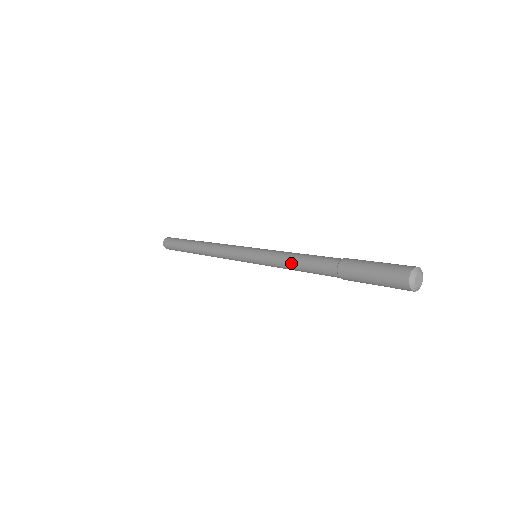
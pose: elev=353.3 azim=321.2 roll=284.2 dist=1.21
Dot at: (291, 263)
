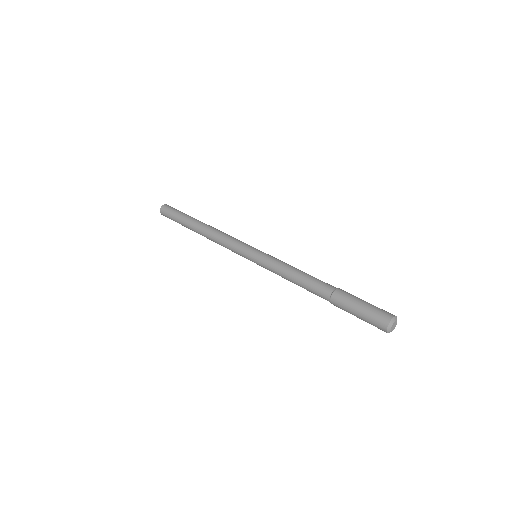
Dot at: (291, 274)
